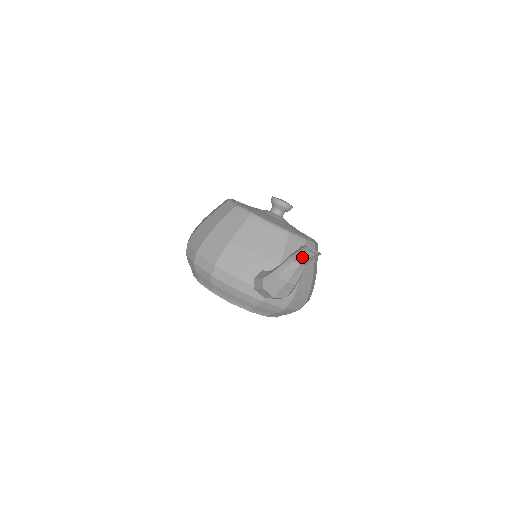
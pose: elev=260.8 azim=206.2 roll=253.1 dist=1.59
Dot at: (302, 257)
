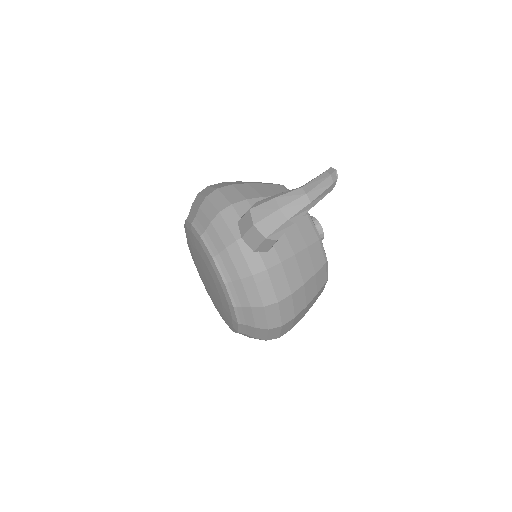
Dot at: (314, 181)
